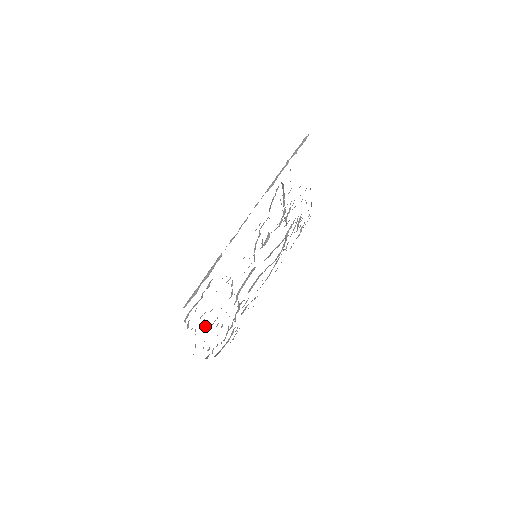
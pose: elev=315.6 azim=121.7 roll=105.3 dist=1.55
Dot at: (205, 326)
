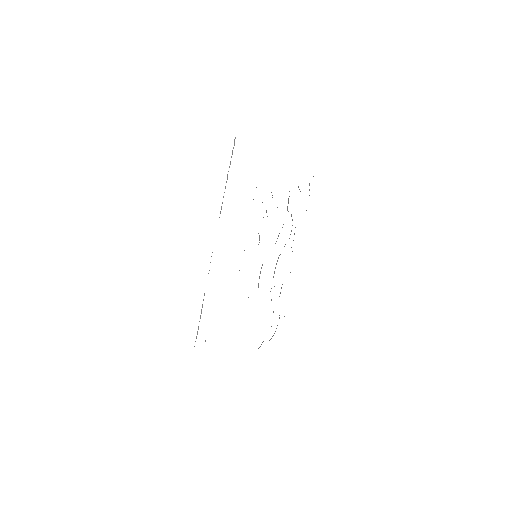
Dot at: occluded
